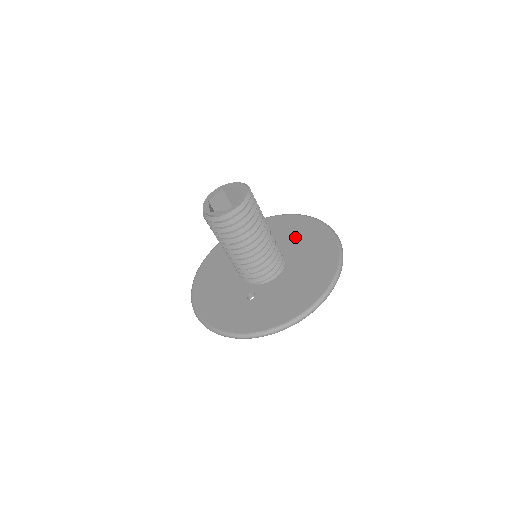
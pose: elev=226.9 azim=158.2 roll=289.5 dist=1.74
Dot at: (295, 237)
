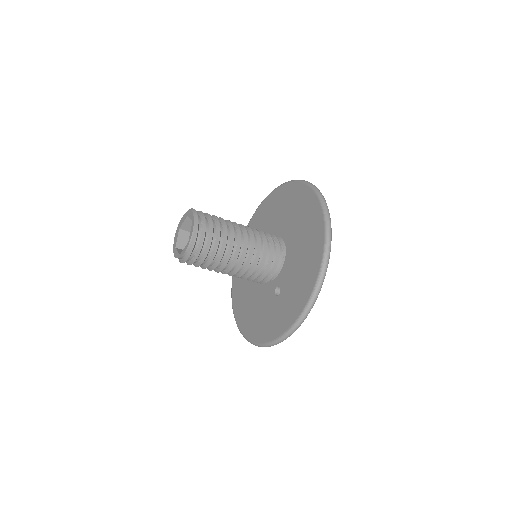
Dot at: (278, 213)
